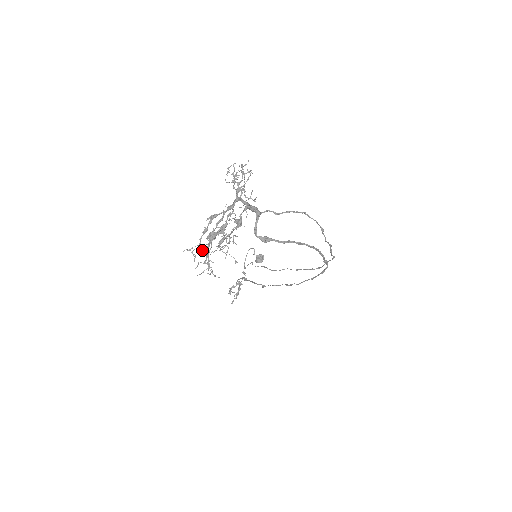
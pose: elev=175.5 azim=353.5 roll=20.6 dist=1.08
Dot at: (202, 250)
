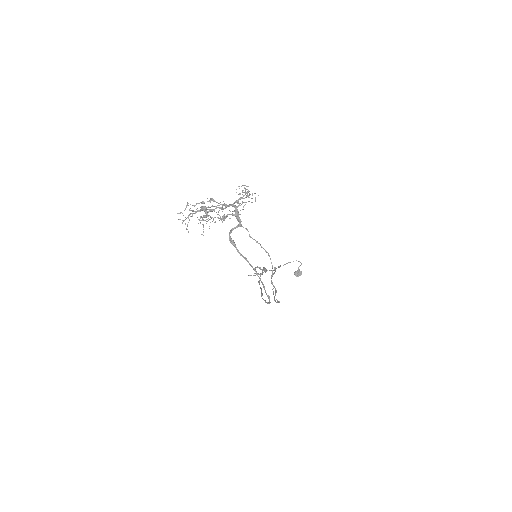
Dot at: occluded
